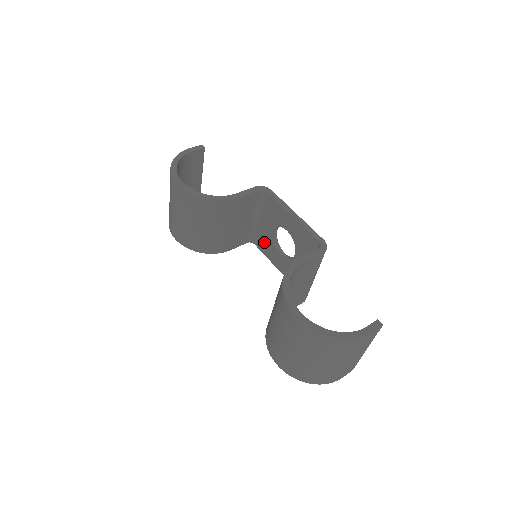
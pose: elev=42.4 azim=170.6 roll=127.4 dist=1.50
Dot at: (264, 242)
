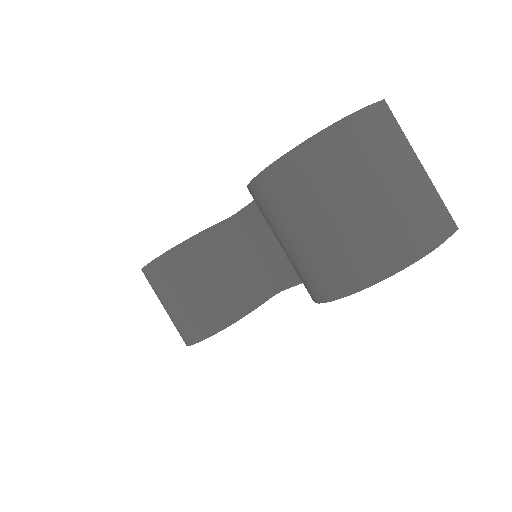
Dot at: (282, 270)
